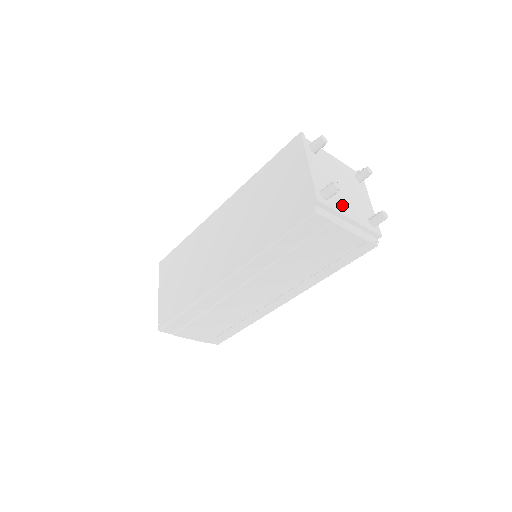
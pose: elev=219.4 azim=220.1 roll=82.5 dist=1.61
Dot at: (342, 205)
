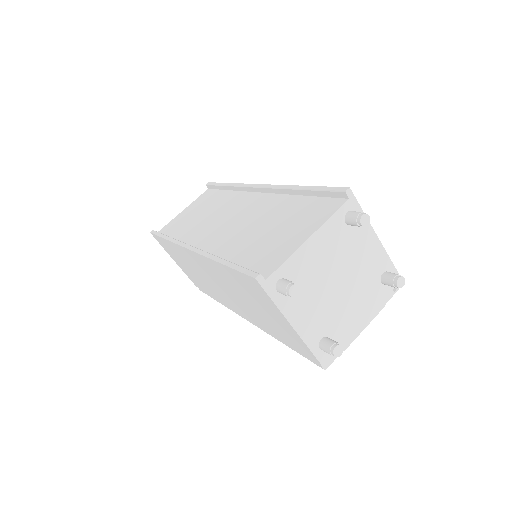
Dot at: (347, 318)
